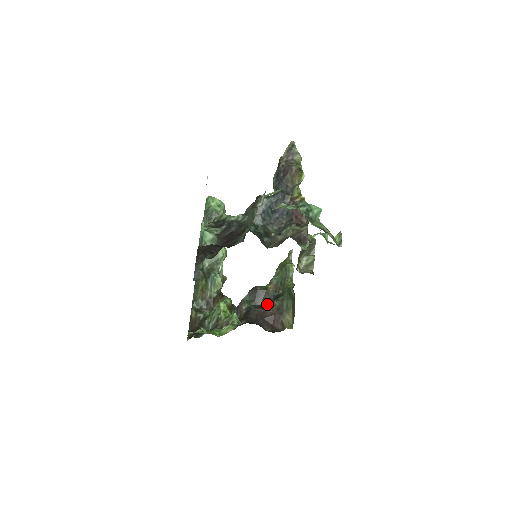
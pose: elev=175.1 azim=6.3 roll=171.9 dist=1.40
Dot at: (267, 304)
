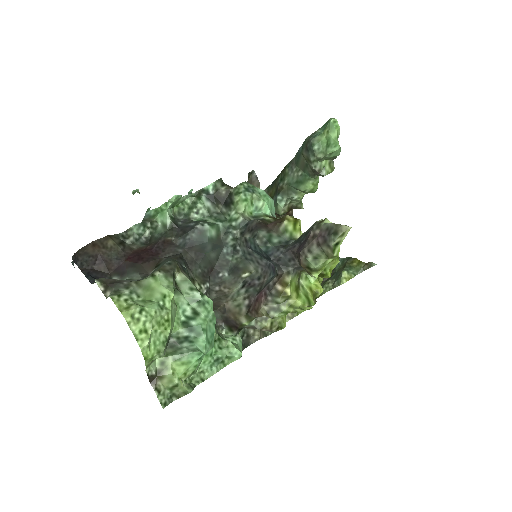
Dot at: occluded
